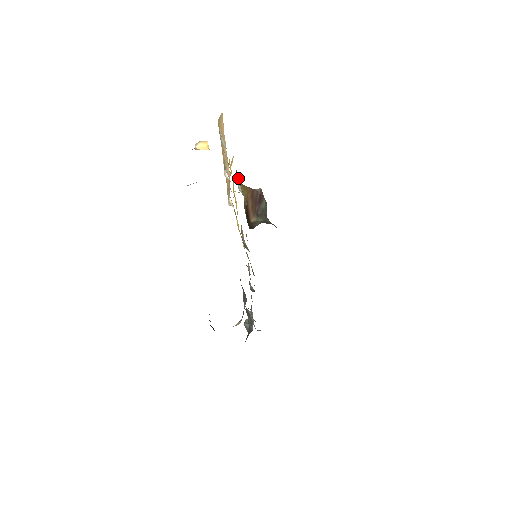
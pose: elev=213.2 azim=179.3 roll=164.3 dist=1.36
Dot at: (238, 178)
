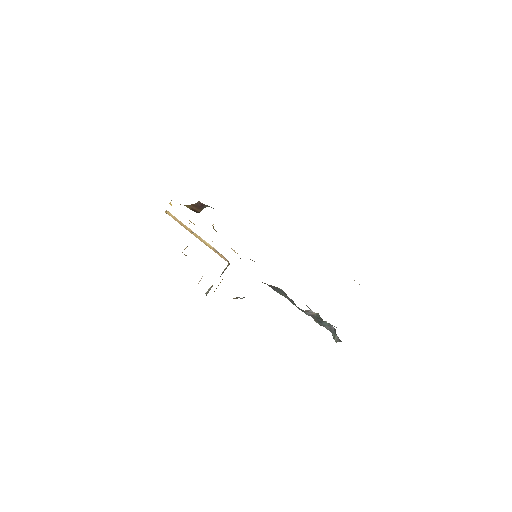
Dot at: occluded
